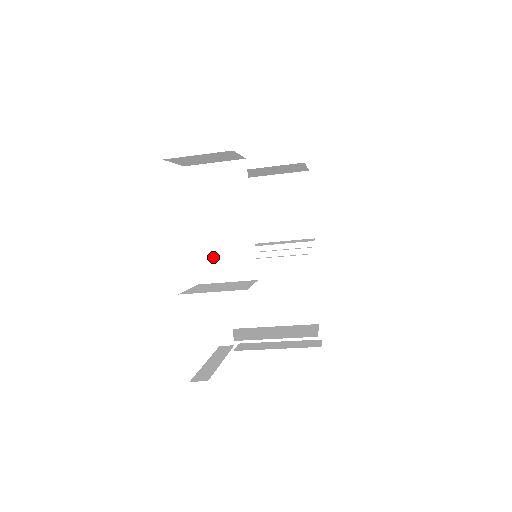
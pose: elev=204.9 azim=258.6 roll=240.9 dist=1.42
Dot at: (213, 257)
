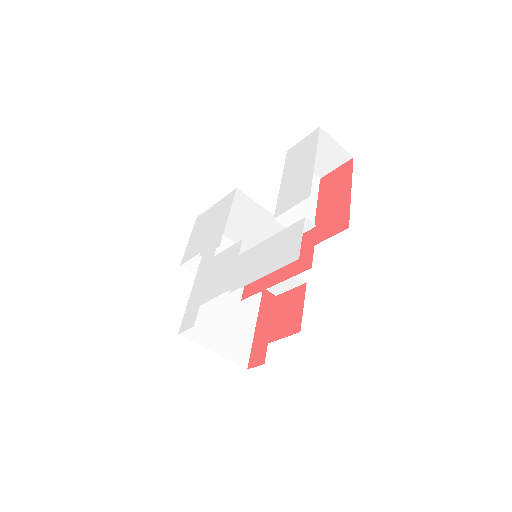
Dot at: (289, 211)
